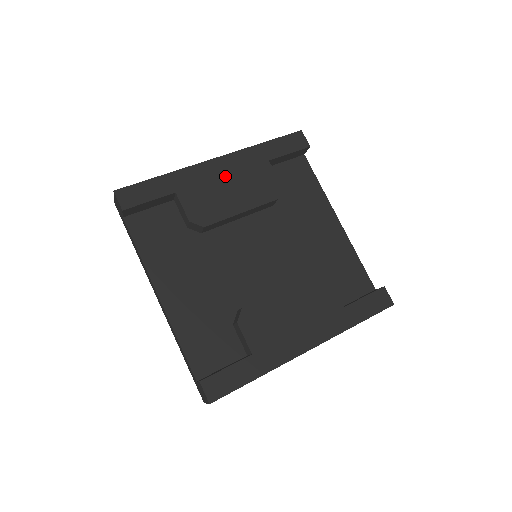
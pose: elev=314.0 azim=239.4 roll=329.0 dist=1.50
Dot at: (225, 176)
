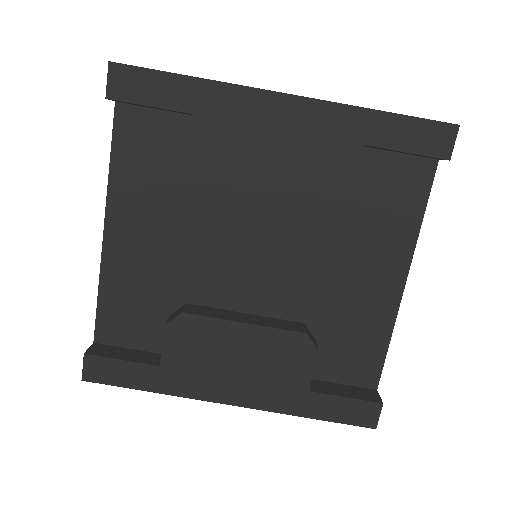
Dot at: (280, 131)
